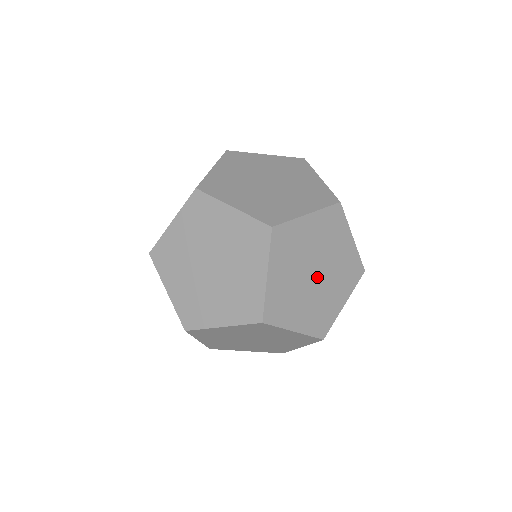
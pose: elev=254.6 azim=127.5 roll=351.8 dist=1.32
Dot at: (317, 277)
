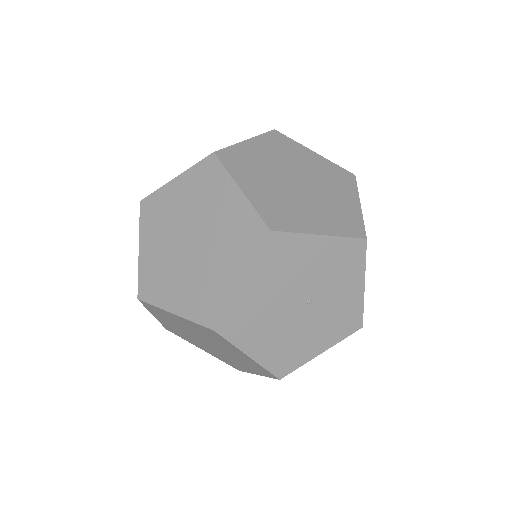
Dot at: occluded
